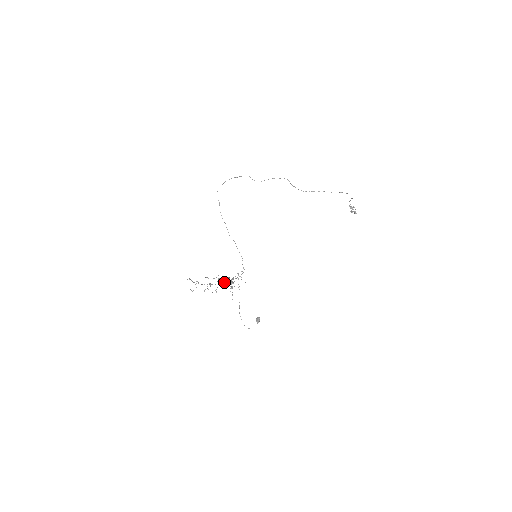
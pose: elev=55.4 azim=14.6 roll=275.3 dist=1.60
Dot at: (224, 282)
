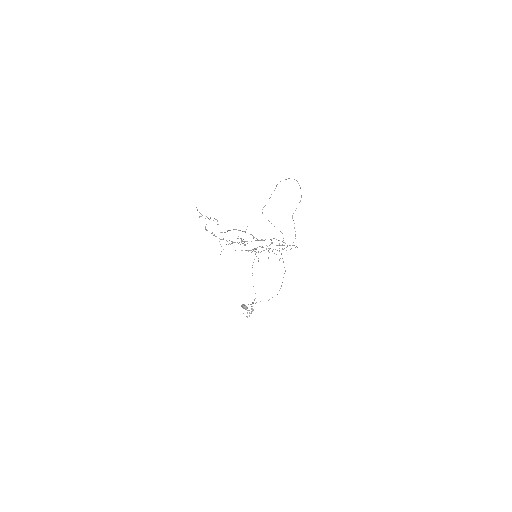
Dot at: (274, 238)
